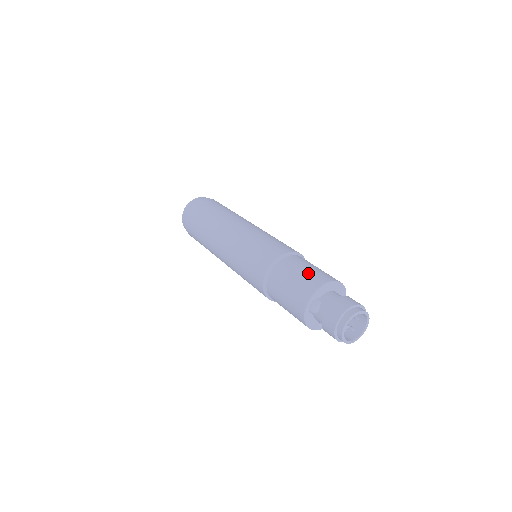
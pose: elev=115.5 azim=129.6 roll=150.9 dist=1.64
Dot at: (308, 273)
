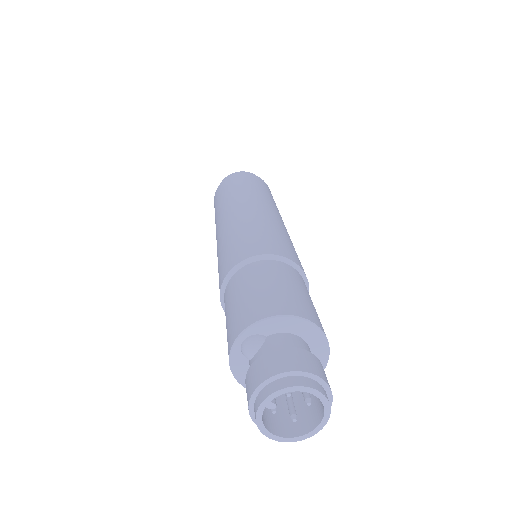
Dot at: (275, 290)
